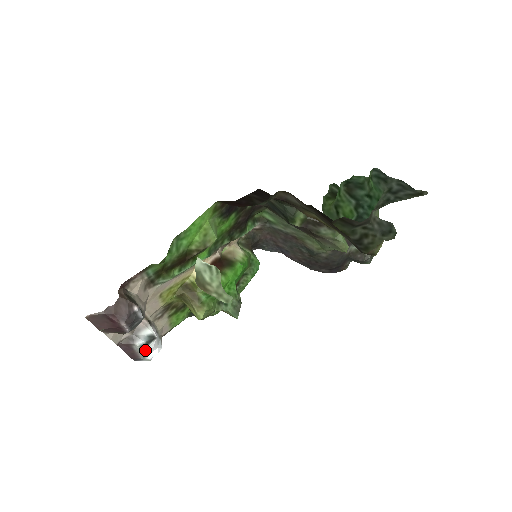
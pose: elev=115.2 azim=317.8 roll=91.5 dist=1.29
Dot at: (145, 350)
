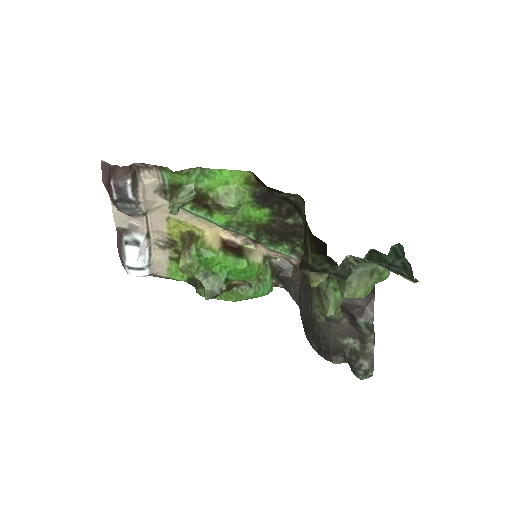
Dot at: (125, 247)
